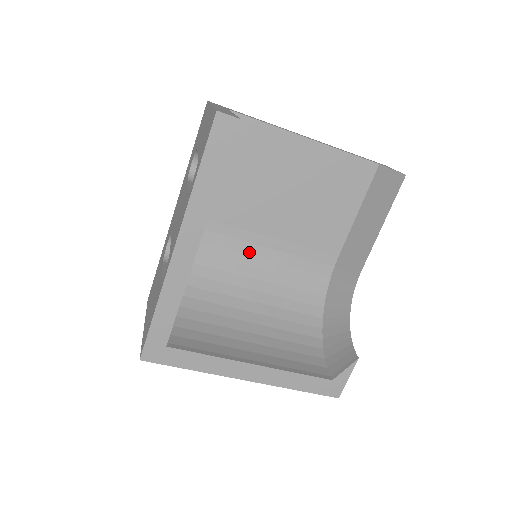
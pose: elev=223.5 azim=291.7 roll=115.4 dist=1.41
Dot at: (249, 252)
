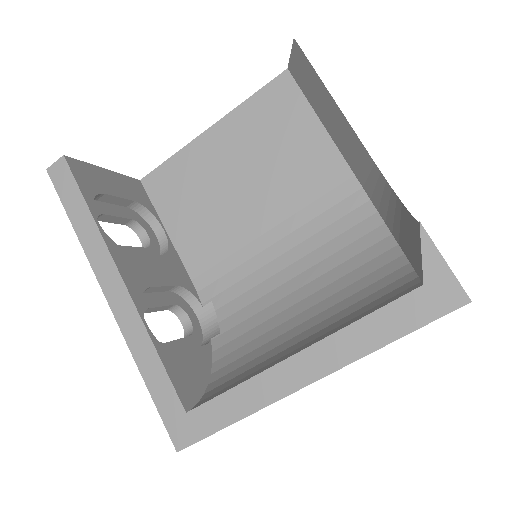
Dot at: (263, 263)
